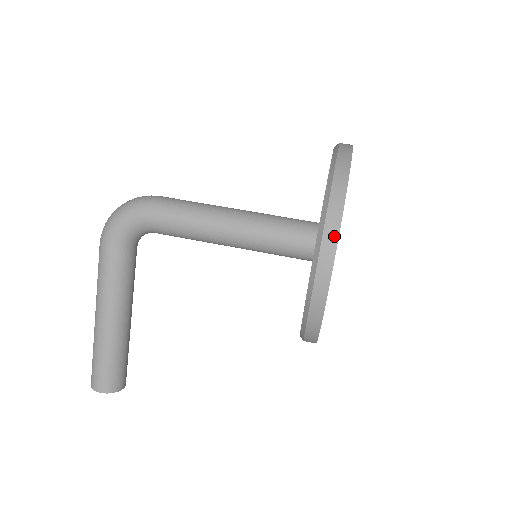
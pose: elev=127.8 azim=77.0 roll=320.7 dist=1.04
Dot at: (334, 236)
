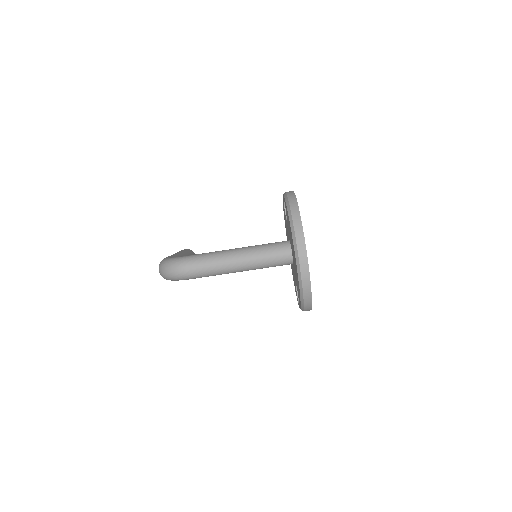
Dot at: occluded
